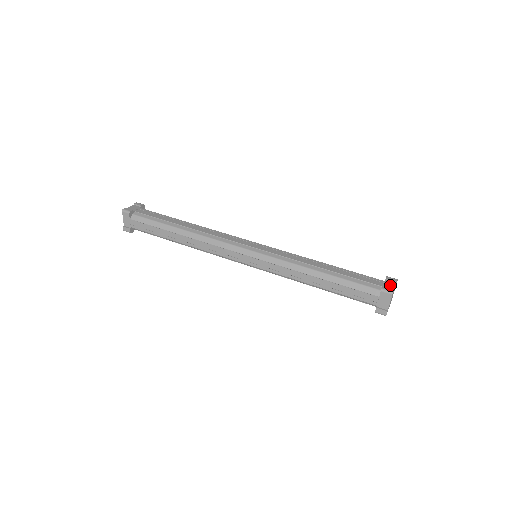
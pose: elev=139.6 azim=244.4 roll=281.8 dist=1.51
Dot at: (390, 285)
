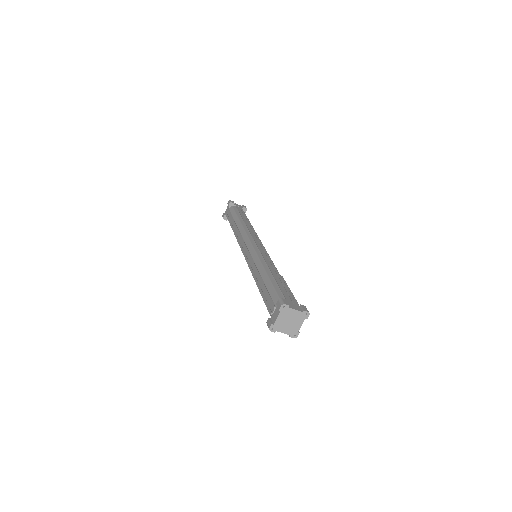
Dot at: (295, 307)
